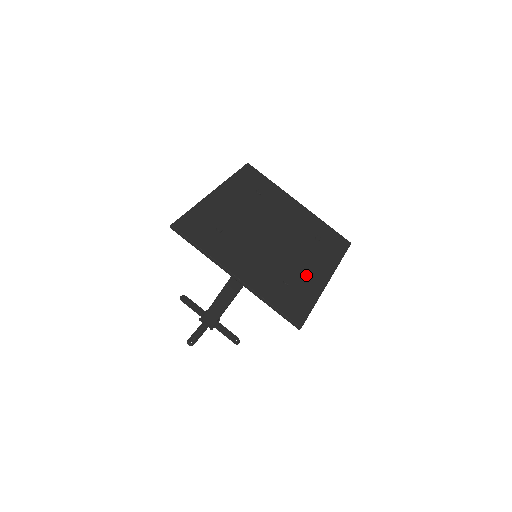
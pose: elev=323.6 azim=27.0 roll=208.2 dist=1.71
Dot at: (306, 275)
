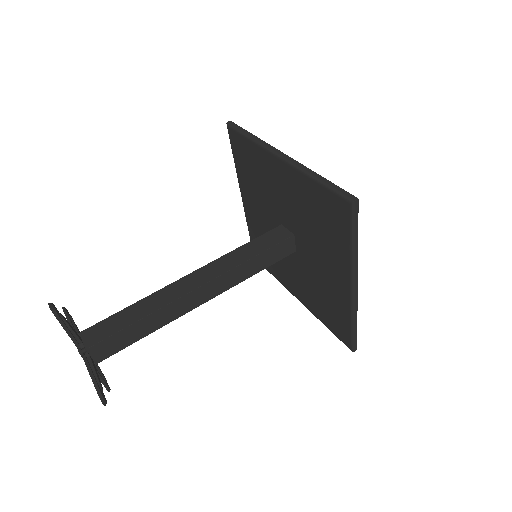
Dot at: occluded
